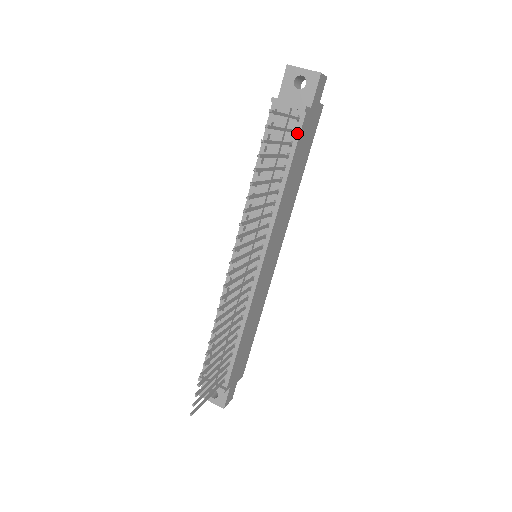
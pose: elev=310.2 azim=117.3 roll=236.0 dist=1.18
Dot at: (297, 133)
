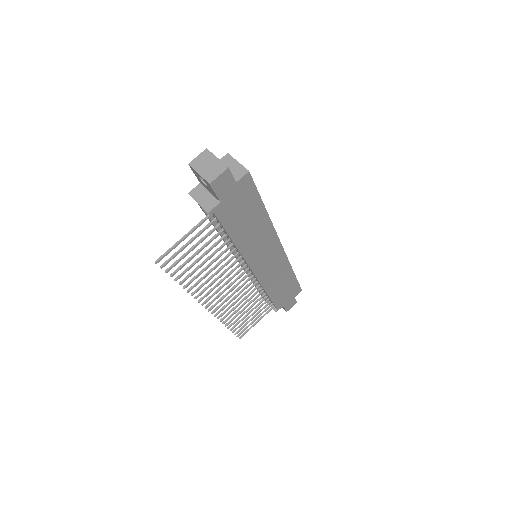
Dot at: (218, 221)
